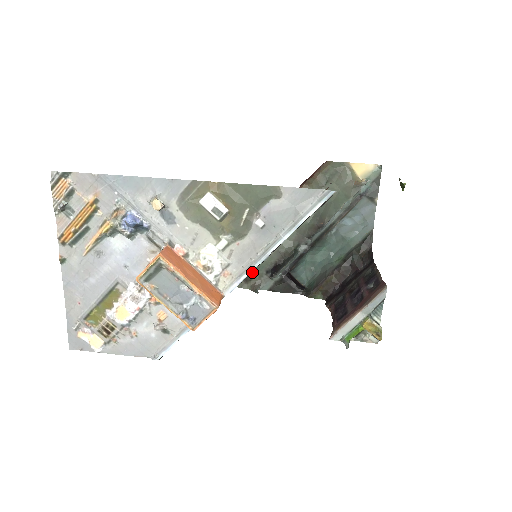
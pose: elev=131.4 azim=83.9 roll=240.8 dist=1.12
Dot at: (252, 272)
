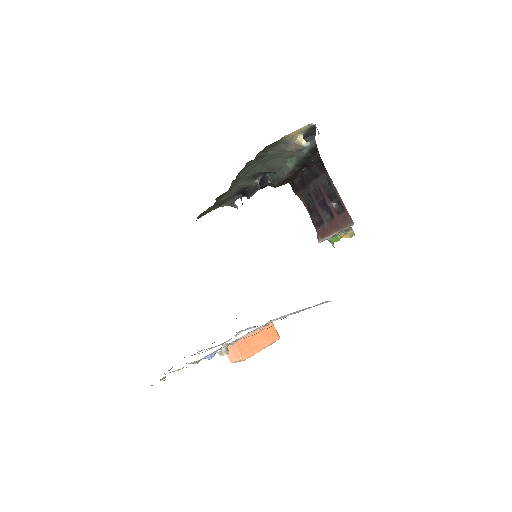
Dot at: (225, 201)
